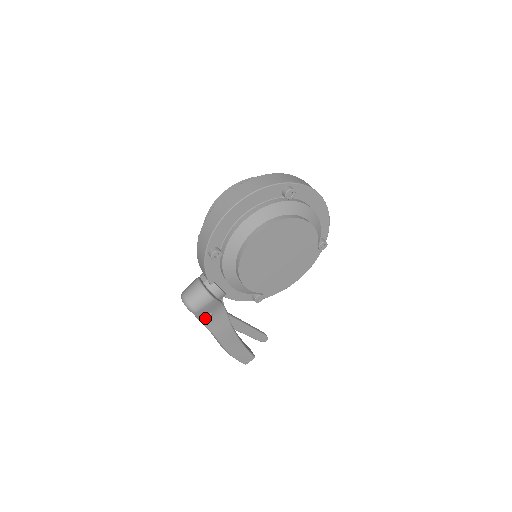
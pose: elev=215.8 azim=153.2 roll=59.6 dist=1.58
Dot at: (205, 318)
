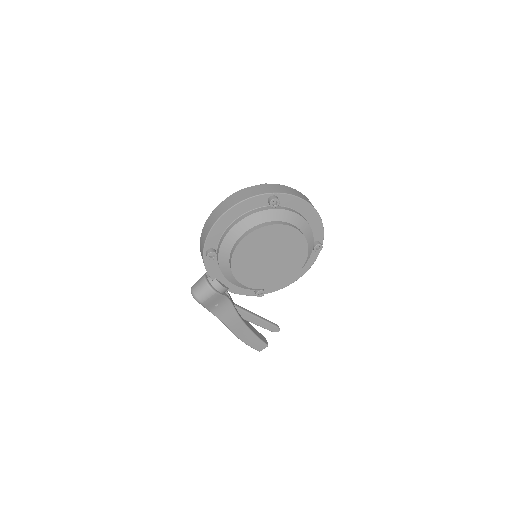
Dot at: (213, 308)
